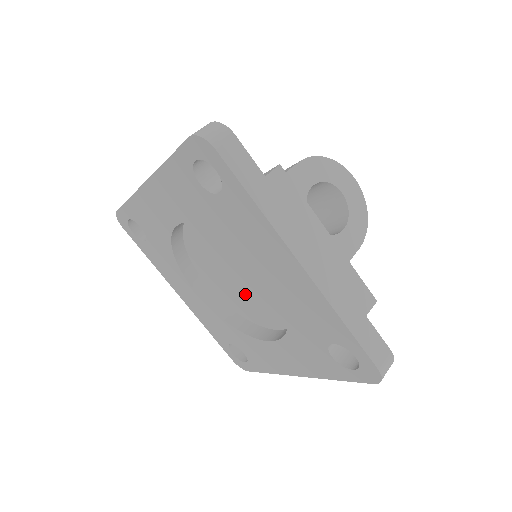
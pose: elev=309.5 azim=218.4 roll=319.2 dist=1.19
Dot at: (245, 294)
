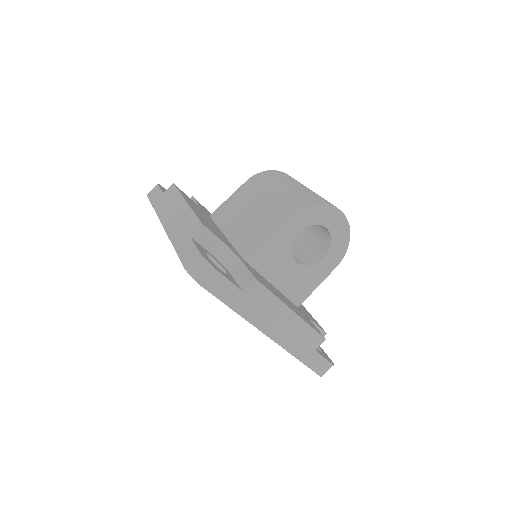
Dot at: occluded
